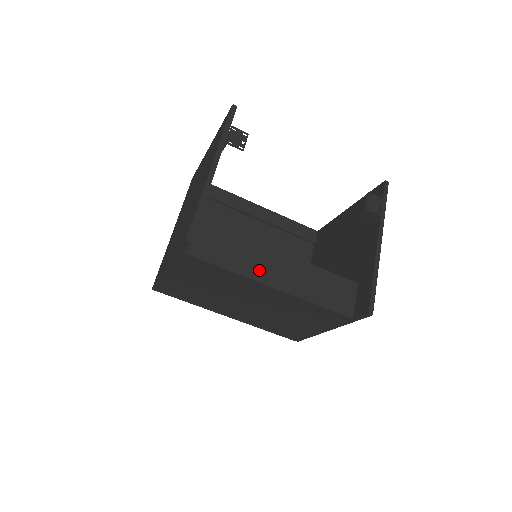
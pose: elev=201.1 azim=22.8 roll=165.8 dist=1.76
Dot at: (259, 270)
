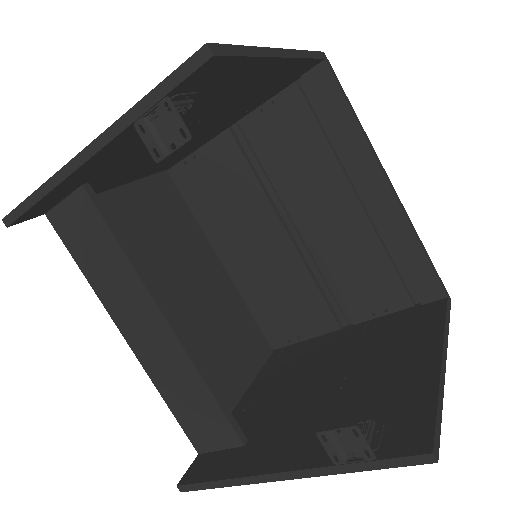
Dot at: (121, 310)
